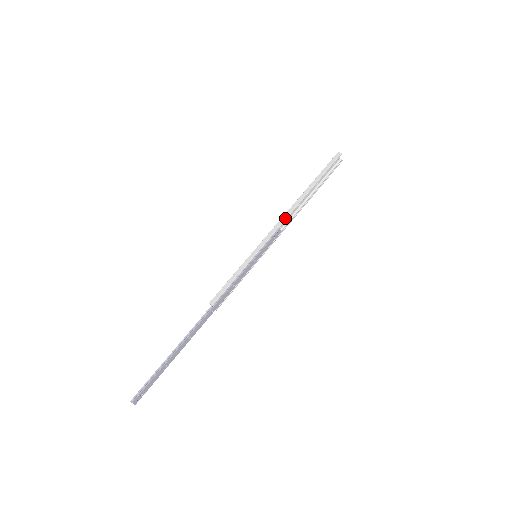
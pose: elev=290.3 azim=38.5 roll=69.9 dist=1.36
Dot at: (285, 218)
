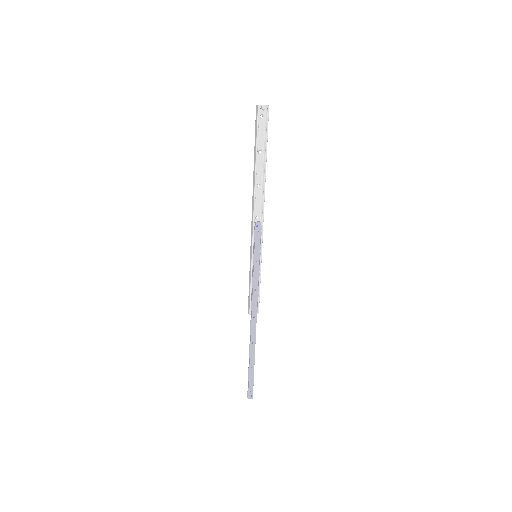
Dot at: (253, 211)
